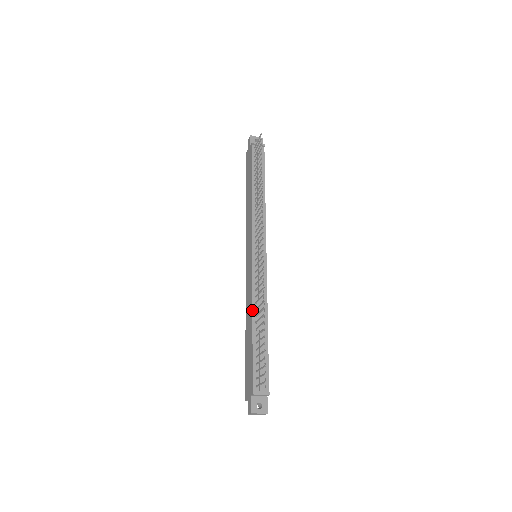
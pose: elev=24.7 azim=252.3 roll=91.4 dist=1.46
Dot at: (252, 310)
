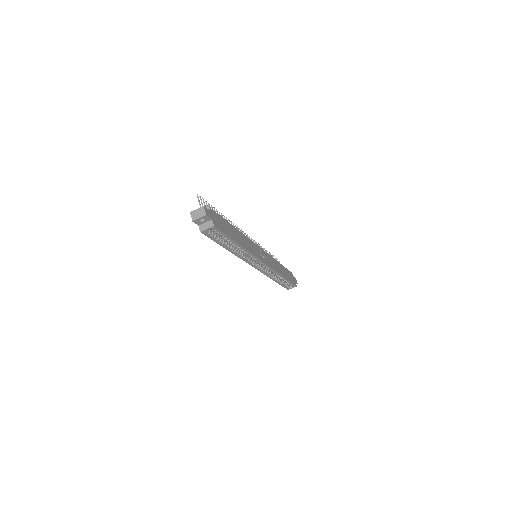
Dot at: occluded
